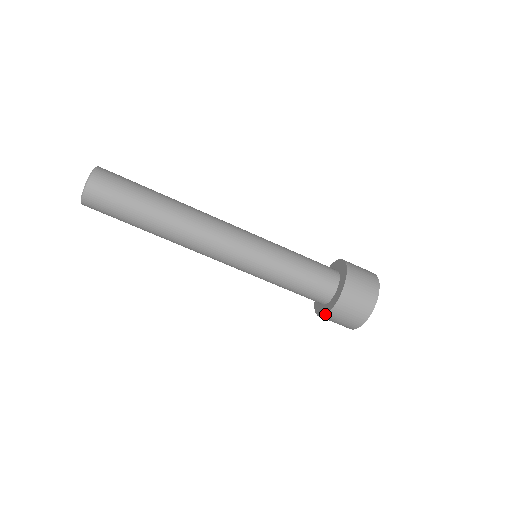
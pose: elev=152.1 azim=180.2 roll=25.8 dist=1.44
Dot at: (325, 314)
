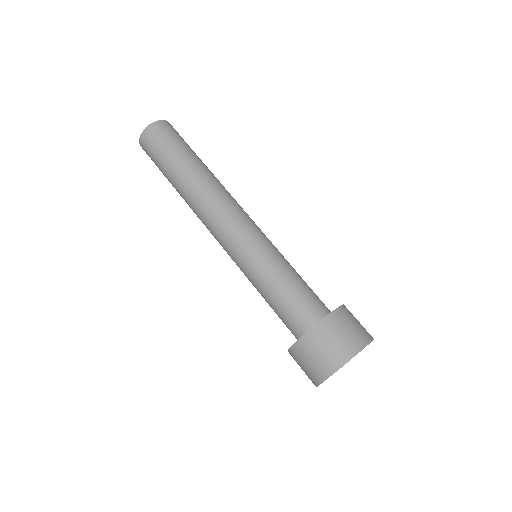
Dot at: occluded
